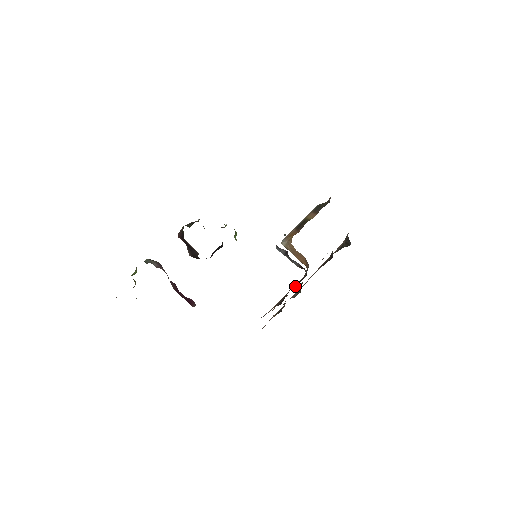
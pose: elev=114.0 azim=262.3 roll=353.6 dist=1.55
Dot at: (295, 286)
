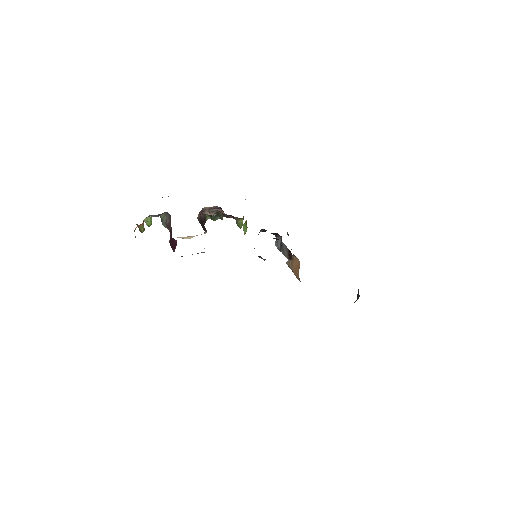
Dot at: occluded
